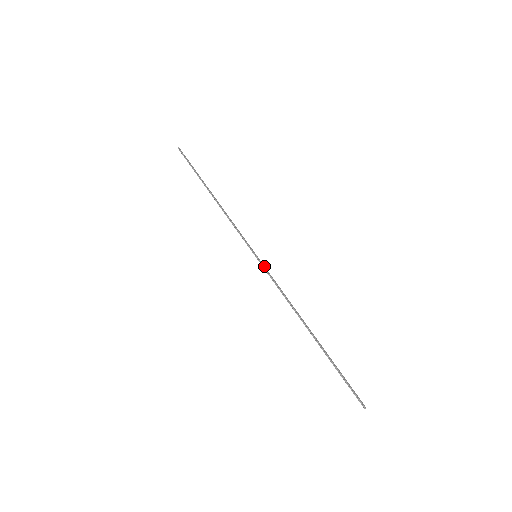
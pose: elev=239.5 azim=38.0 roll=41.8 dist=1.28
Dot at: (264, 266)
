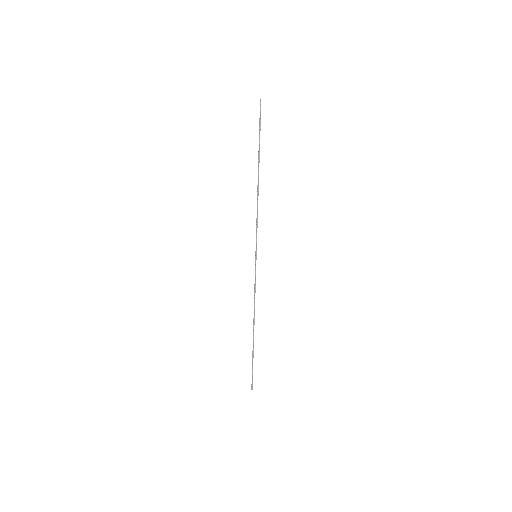
Dot at: occluded
